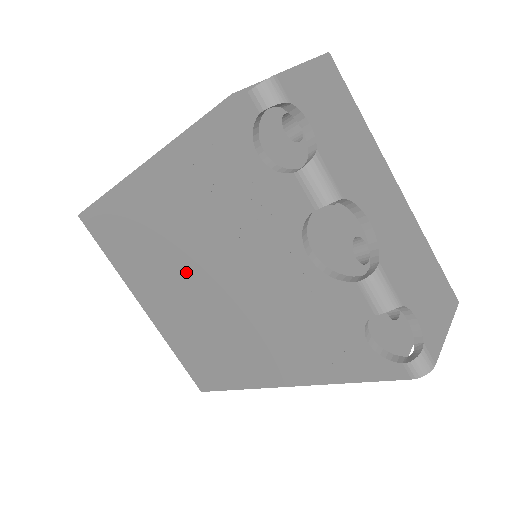
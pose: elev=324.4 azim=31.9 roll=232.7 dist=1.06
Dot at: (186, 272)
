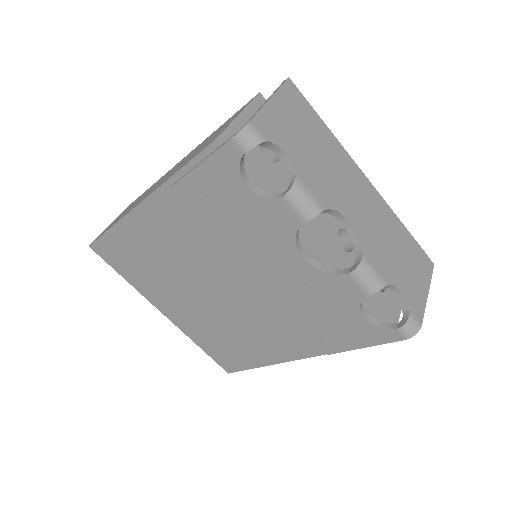
Dot at: (198, 281)
